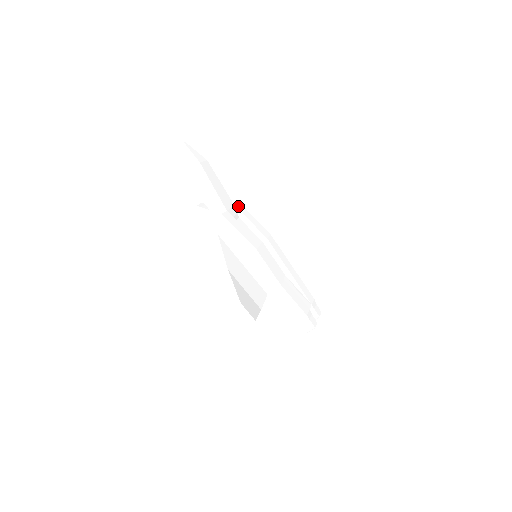
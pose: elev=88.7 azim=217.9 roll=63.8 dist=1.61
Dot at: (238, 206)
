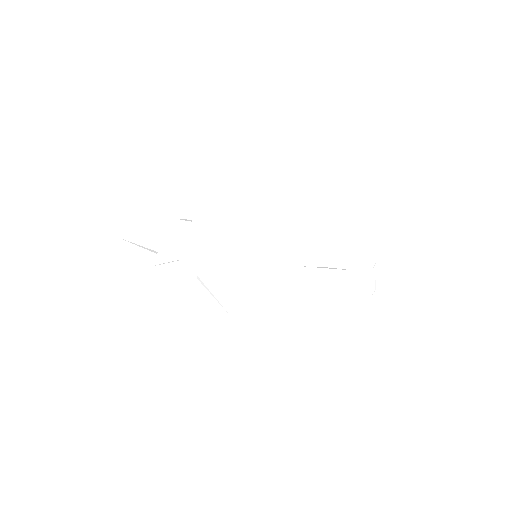
Dot at: (196, 219)
